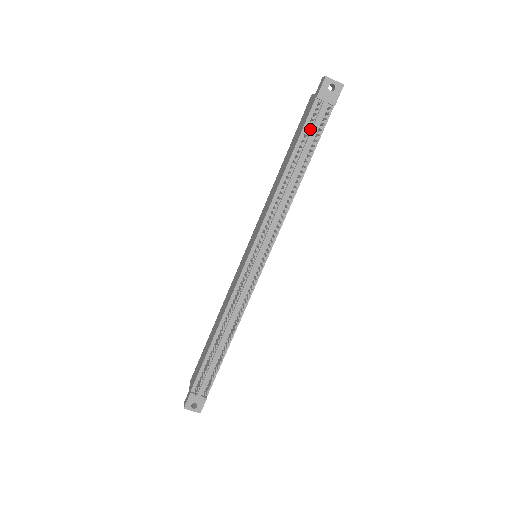
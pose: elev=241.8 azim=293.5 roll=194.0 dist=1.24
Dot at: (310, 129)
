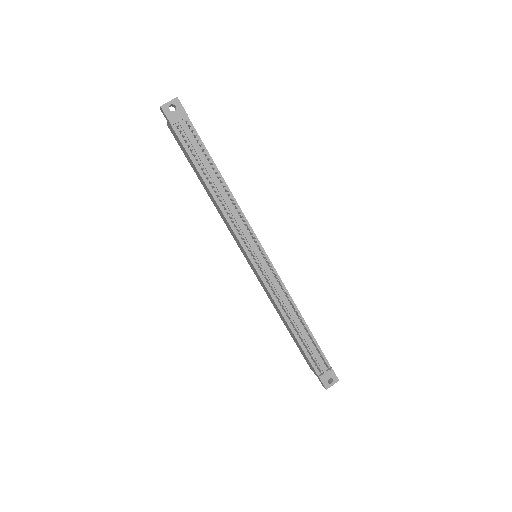
Dot at: (192, 147)
